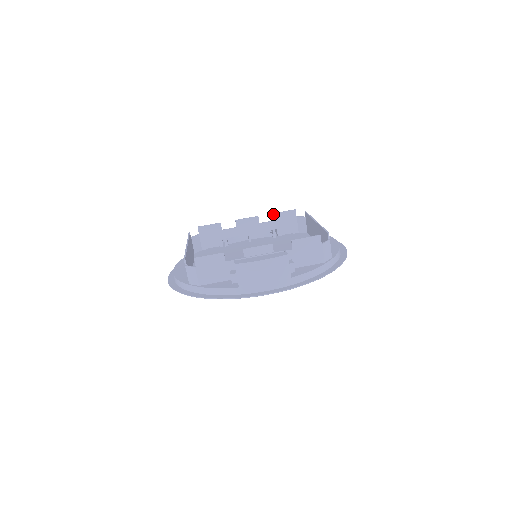
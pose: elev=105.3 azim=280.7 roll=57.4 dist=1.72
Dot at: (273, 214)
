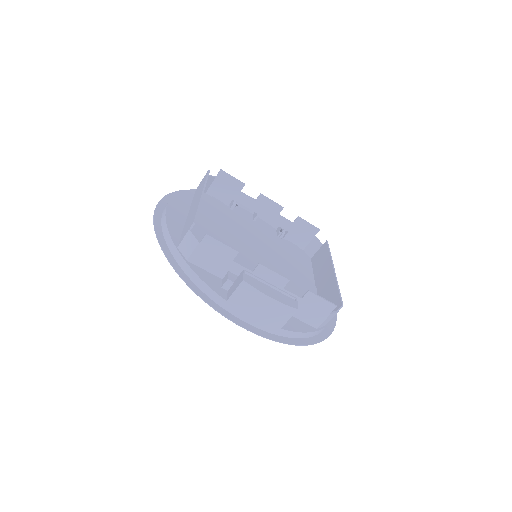
Dot at: (298, 217)
